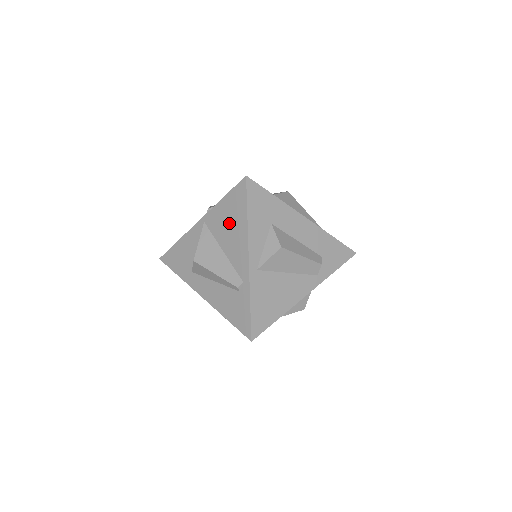
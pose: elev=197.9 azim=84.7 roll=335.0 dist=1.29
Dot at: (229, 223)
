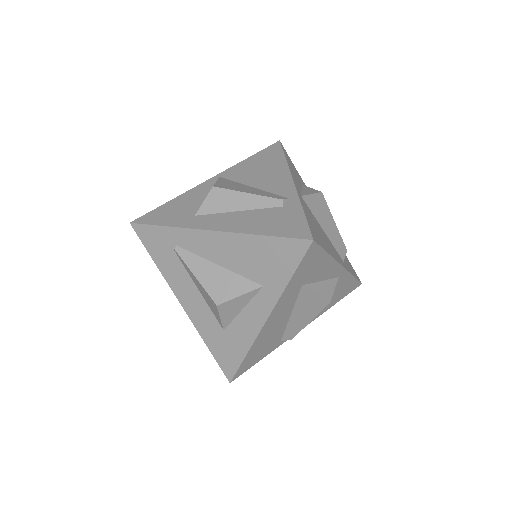
Dot at: (260, 168)
